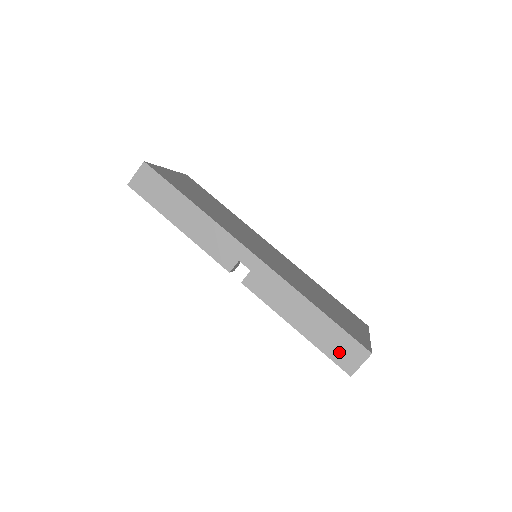
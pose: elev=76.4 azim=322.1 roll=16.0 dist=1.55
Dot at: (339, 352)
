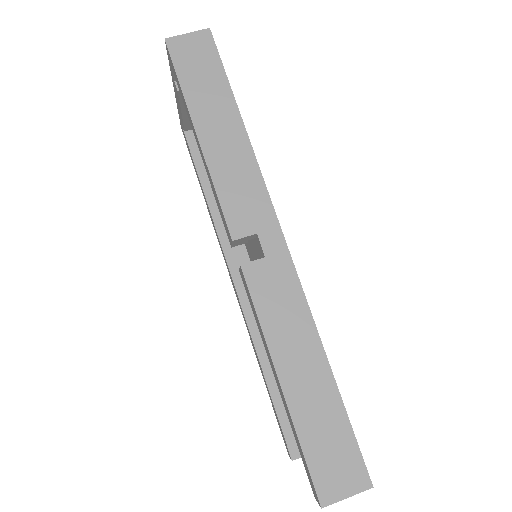
Dot at: (325, 457)
